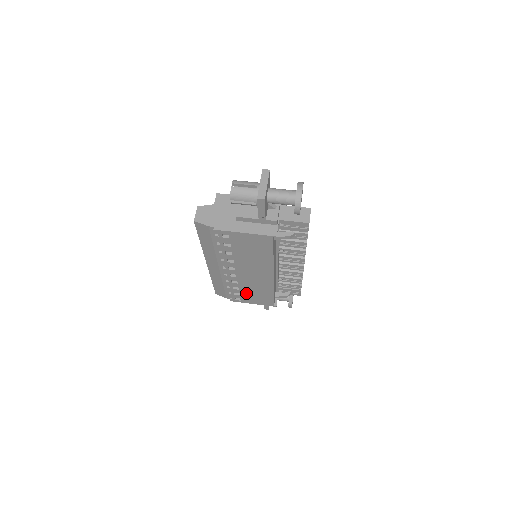
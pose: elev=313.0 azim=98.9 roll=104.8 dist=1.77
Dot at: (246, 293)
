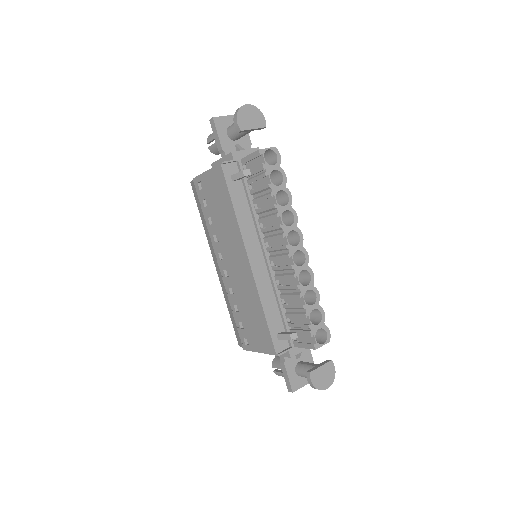
Dot at: (247, 320)
